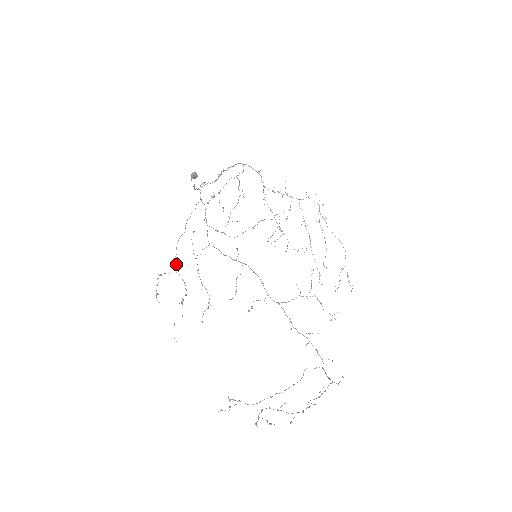
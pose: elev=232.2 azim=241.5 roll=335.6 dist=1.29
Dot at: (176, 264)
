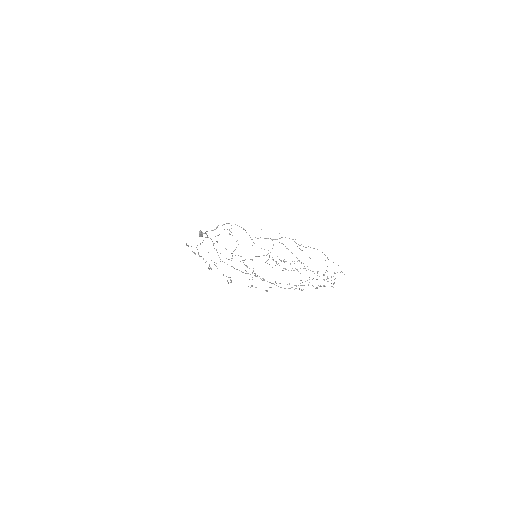
Dot at: occluded
